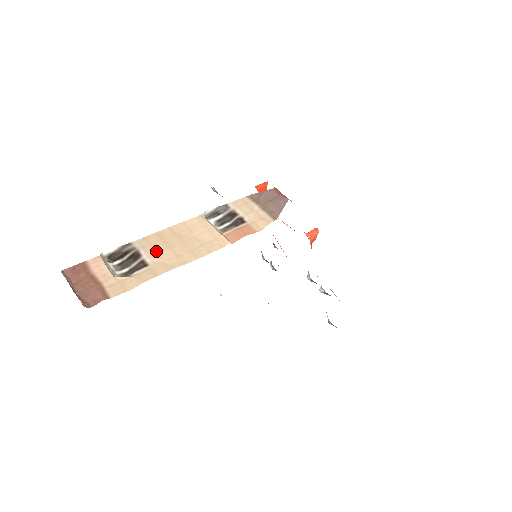
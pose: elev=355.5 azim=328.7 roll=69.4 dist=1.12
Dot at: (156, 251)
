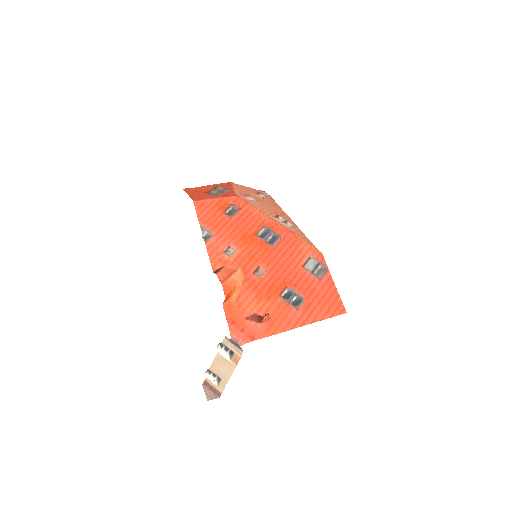
Dot at: (218, 373)
